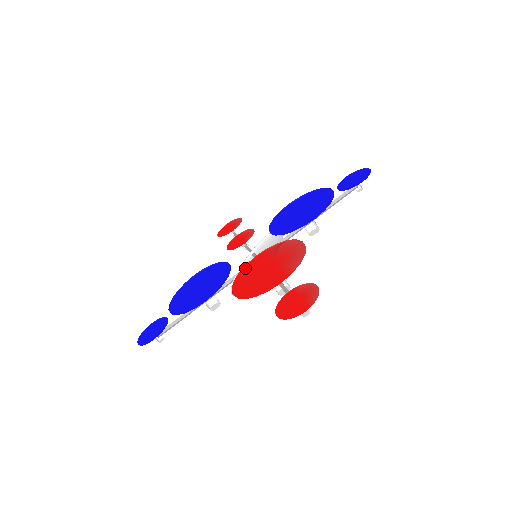
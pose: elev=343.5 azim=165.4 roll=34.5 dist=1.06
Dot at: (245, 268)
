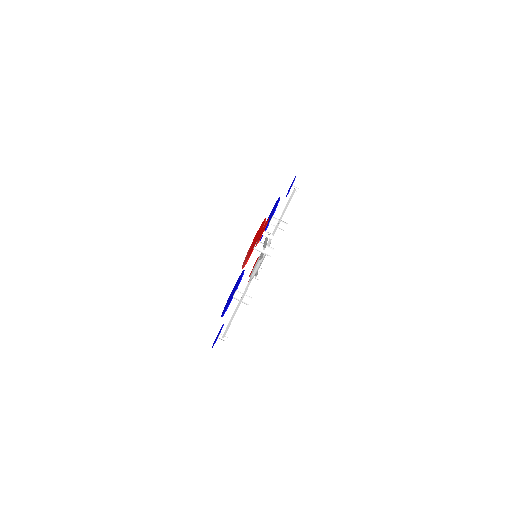
Dot at: occluded
